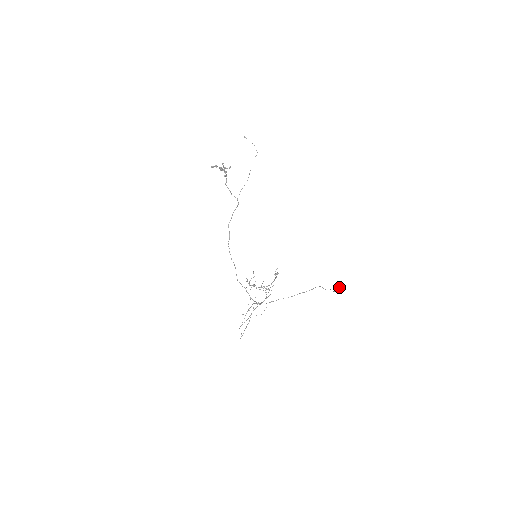
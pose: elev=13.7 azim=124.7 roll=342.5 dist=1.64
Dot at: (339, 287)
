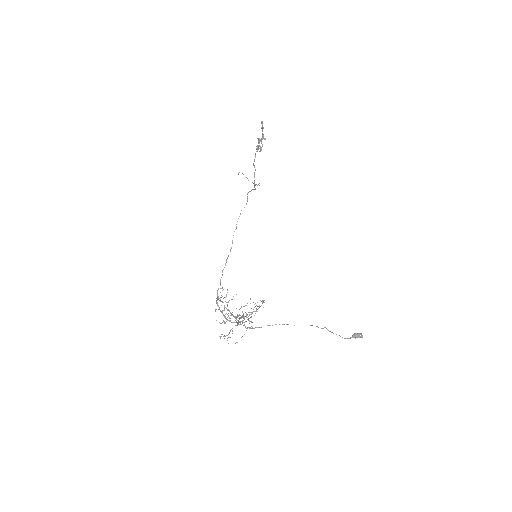
Dot at: occluded
